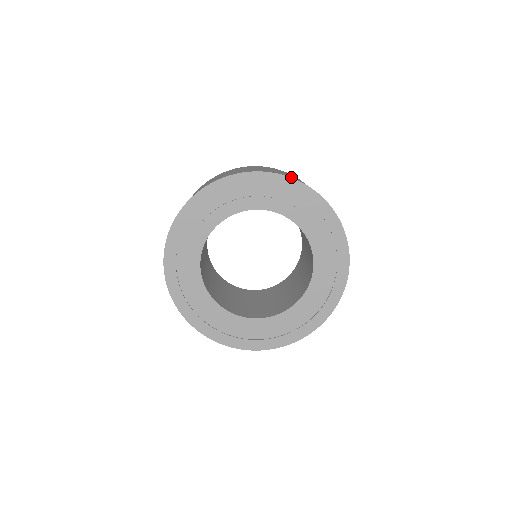
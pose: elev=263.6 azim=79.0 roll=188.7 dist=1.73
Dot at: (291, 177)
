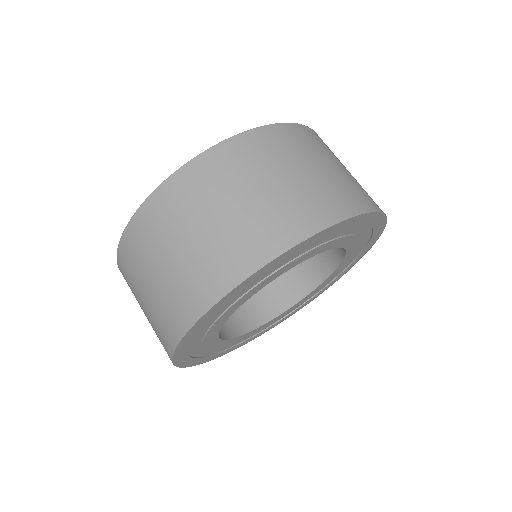
Dot at: (276, 250)
